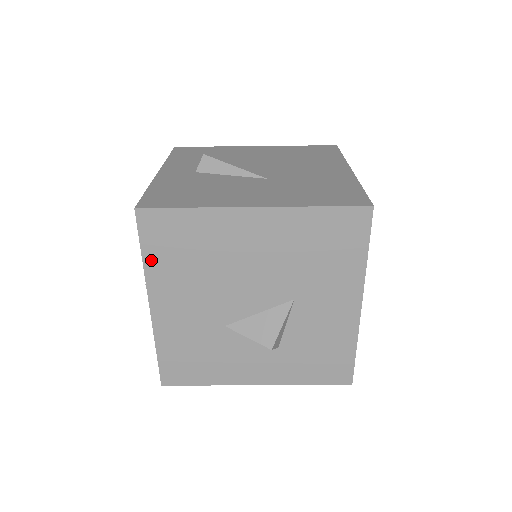
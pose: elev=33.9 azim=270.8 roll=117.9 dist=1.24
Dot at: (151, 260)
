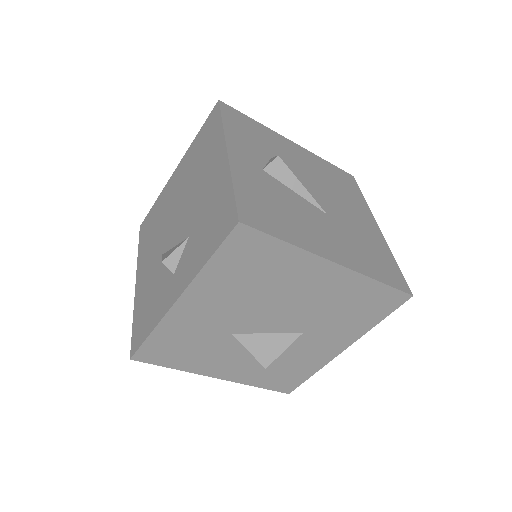
Dot at: (214, 267)
